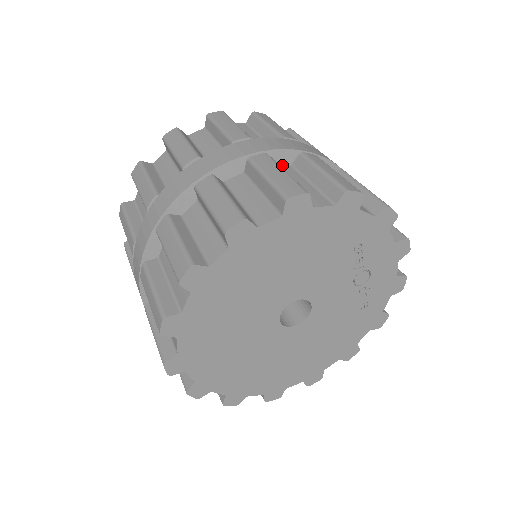
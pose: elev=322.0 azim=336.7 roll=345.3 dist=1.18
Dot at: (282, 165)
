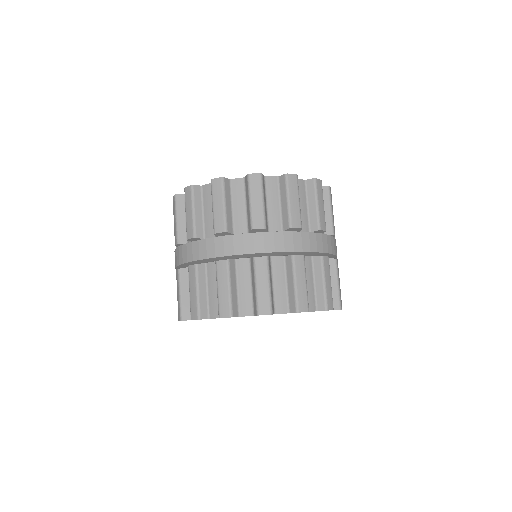
Dot at: (212, 262)
